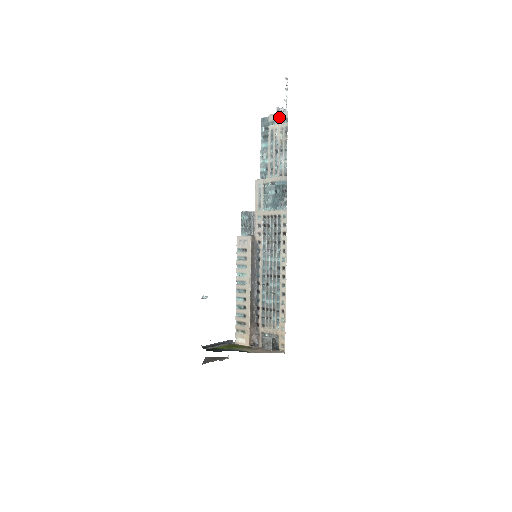
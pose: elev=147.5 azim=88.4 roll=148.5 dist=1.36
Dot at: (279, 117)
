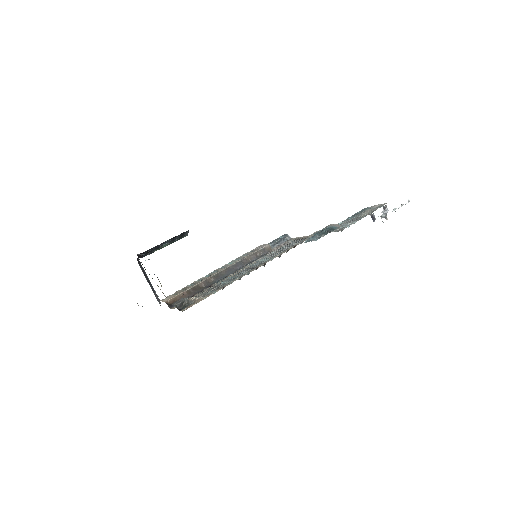
Dot at: (378, 206)
